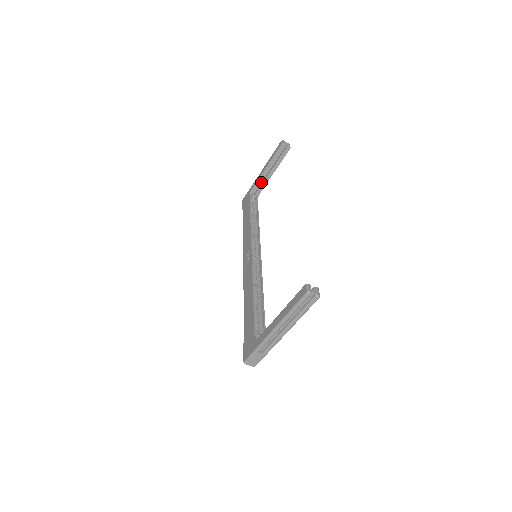
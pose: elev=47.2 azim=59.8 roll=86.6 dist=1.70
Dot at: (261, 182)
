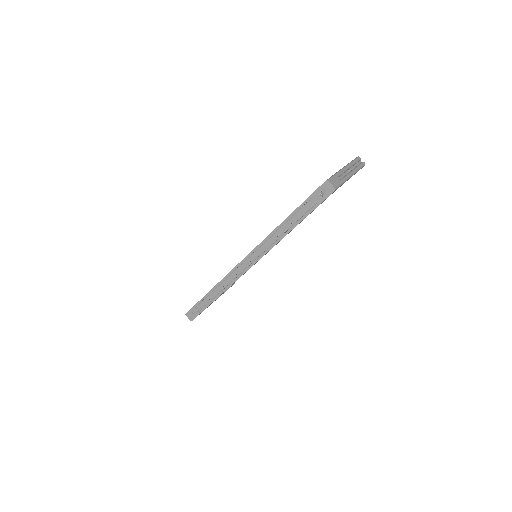
Dot at: occluded
